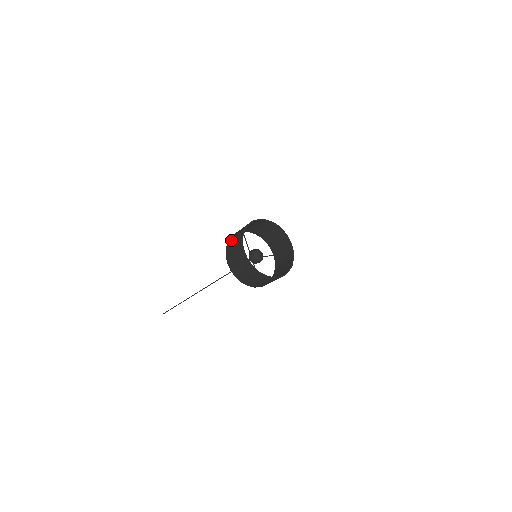
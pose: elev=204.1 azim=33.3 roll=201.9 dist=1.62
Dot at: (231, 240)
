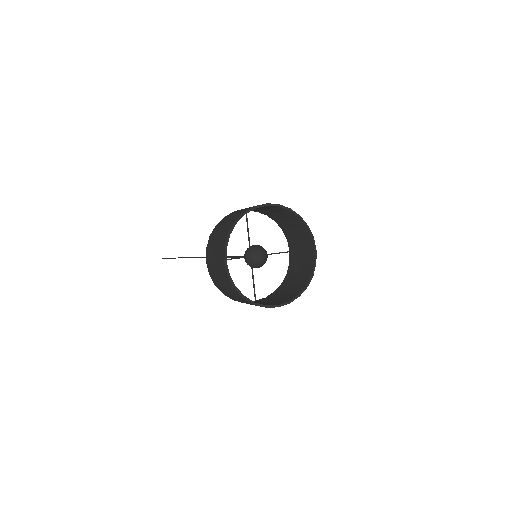
Dot at: (218, 228)
